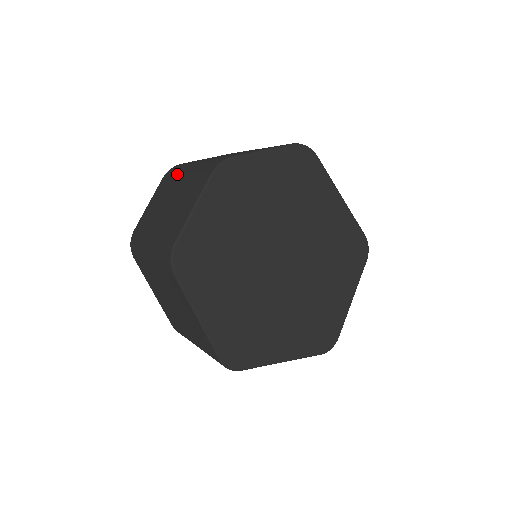
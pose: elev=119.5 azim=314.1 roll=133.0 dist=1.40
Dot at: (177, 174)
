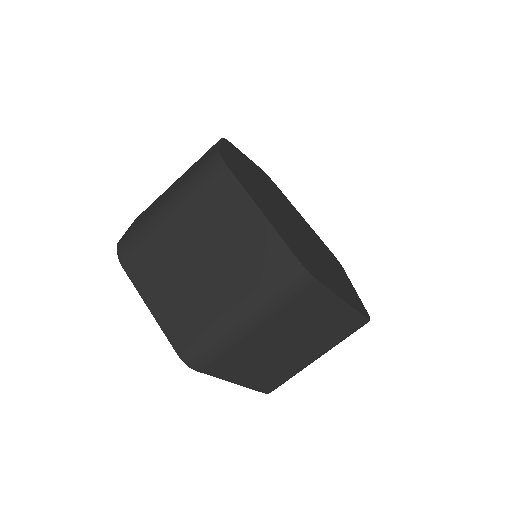
Dot at: occluded
